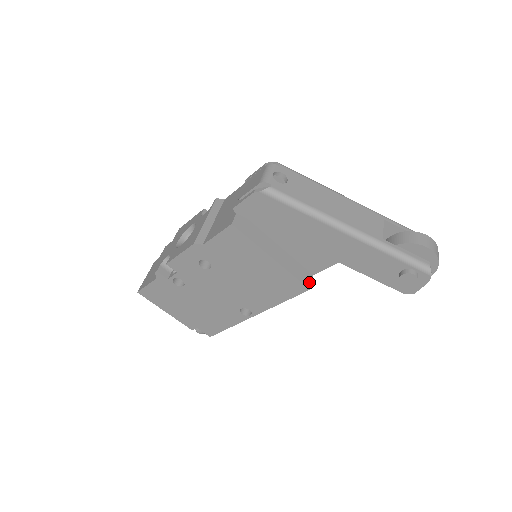
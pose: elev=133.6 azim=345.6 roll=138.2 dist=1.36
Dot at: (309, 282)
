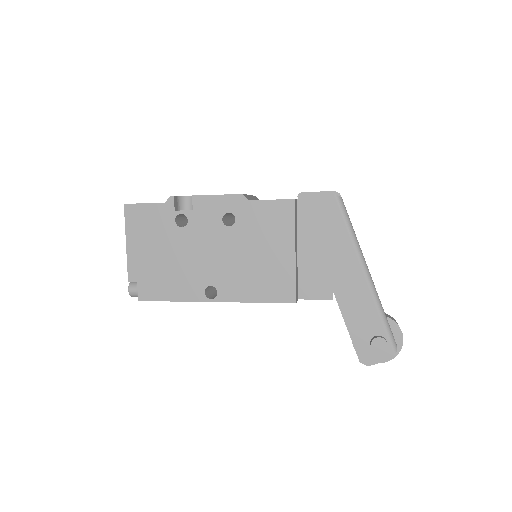
Dot at: (297, 298)
